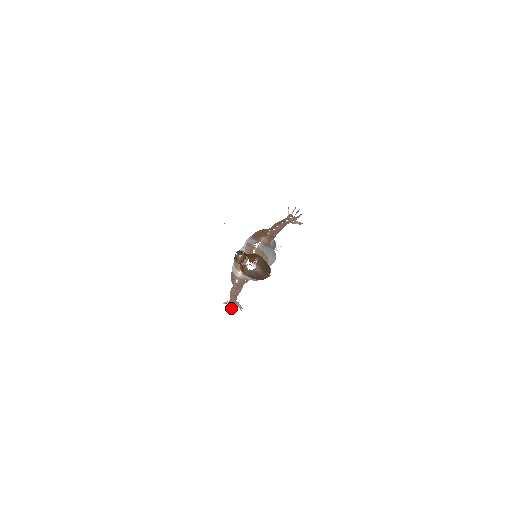
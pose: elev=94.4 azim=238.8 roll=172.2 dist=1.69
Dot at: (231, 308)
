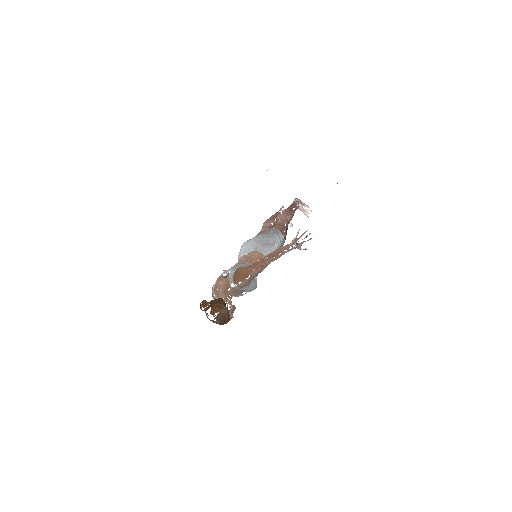
Dot at: occluded
